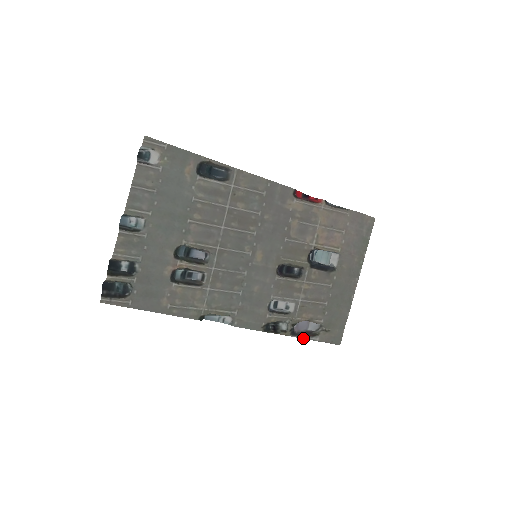
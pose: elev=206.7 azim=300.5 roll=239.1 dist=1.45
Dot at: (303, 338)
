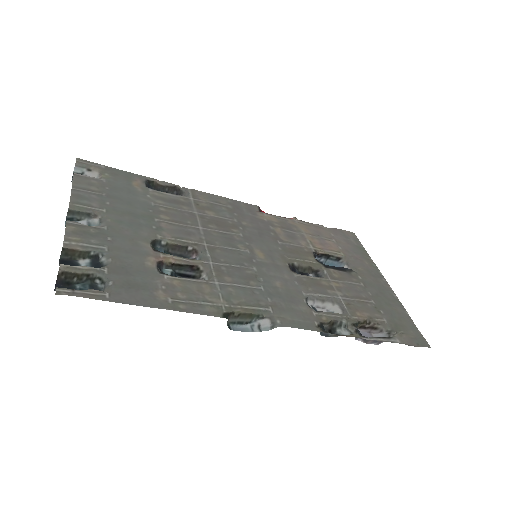
Dot at: (379, 340)
